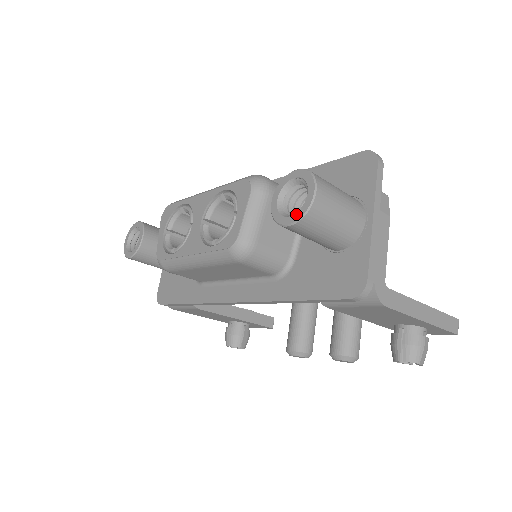
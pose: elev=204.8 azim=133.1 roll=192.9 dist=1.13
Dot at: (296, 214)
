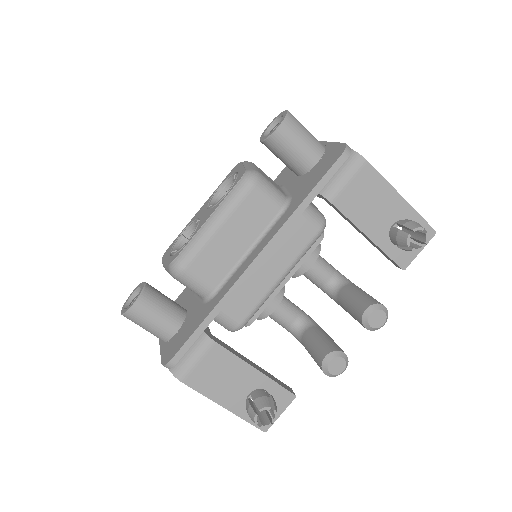
Dot at: (281, 120)
